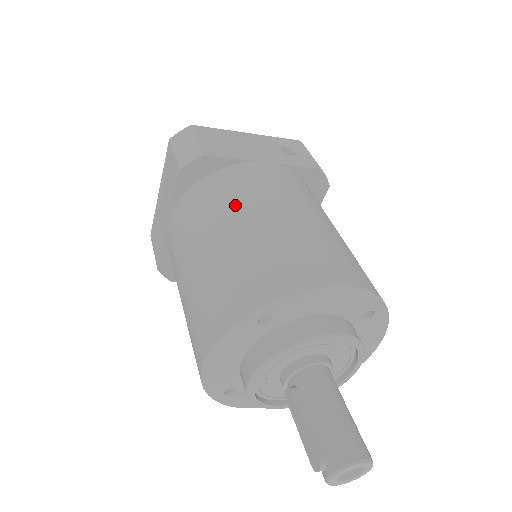
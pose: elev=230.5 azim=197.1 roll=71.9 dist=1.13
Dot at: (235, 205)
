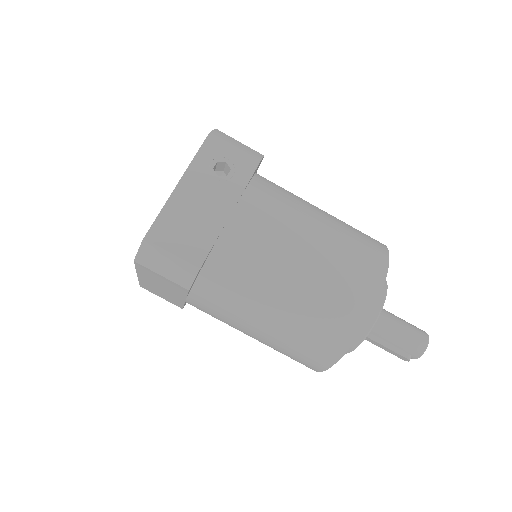
Dot at: (260, 284)
